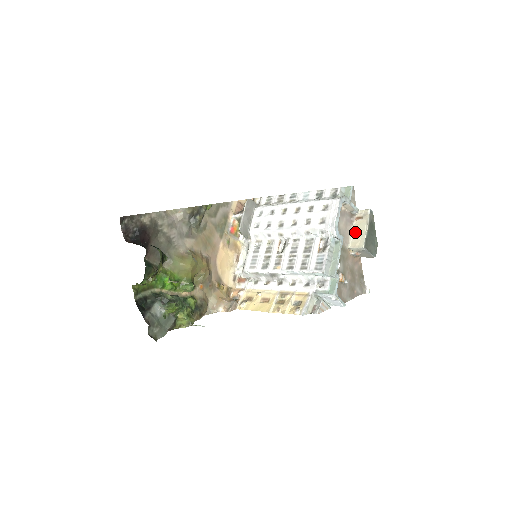
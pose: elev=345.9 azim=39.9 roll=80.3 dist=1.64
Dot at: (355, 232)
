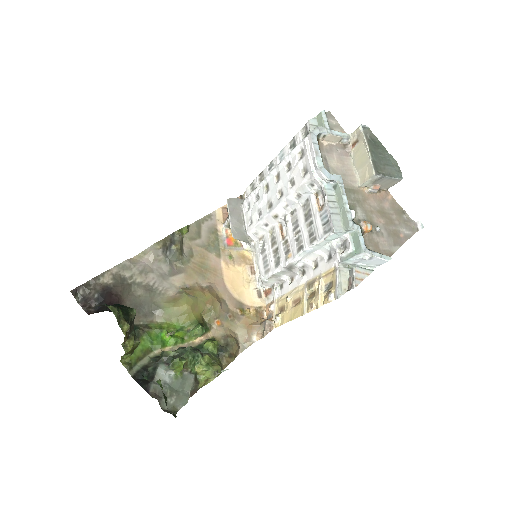
Dot at: (357, 163)
